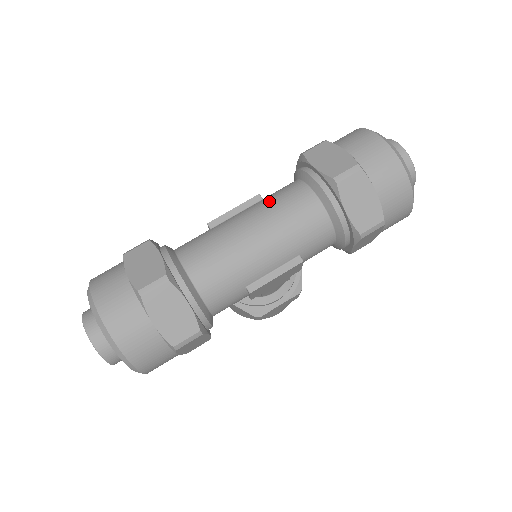
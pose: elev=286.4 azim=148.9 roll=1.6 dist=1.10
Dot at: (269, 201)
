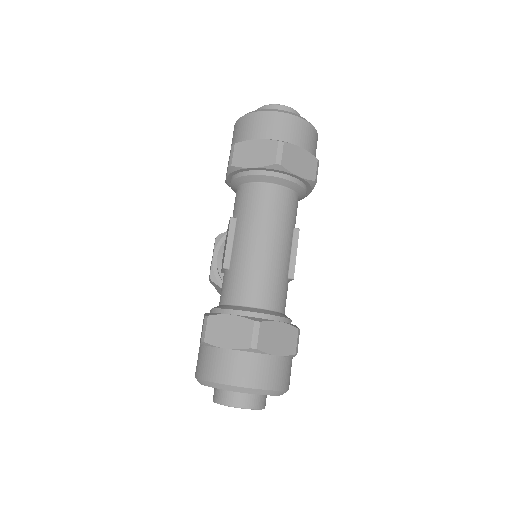
Dot at: (246, 215)
